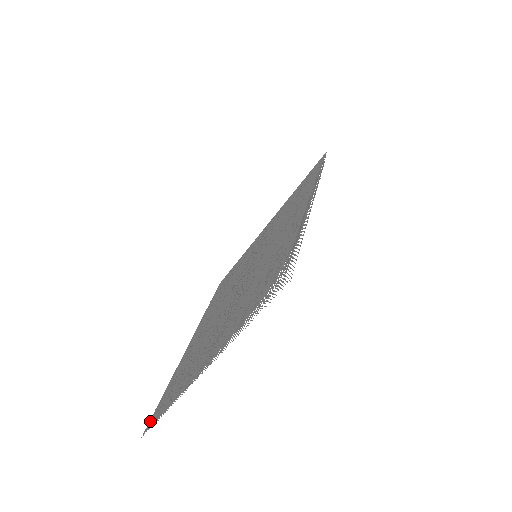
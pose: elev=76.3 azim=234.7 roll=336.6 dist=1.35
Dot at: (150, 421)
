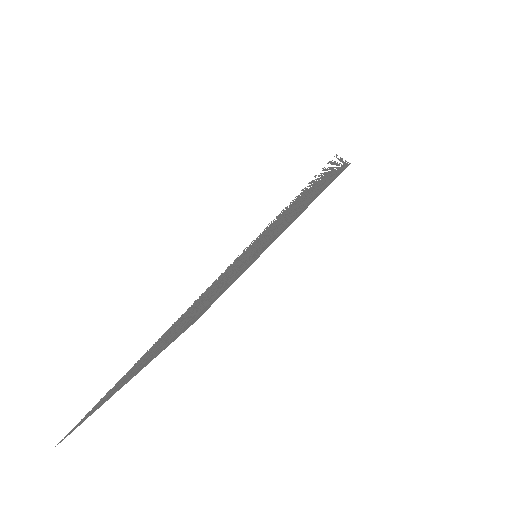
Dot at: (76, 426)
